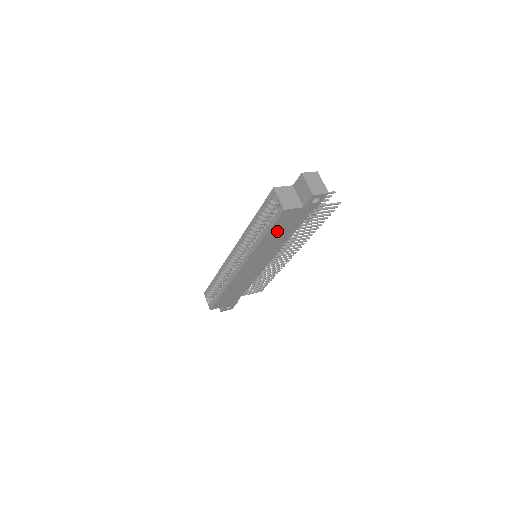
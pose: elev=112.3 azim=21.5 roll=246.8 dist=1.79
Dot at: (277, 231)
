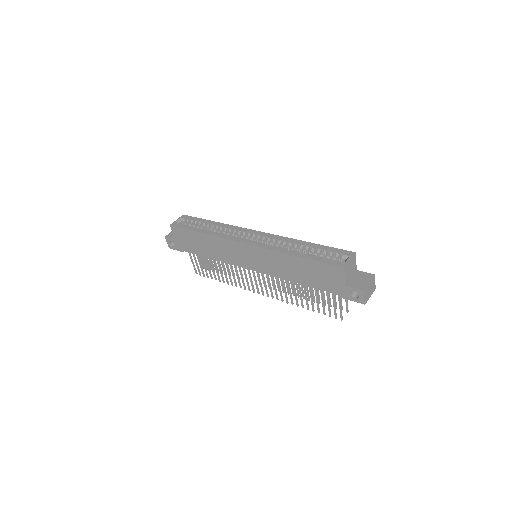
Dot at: (308, 268)
